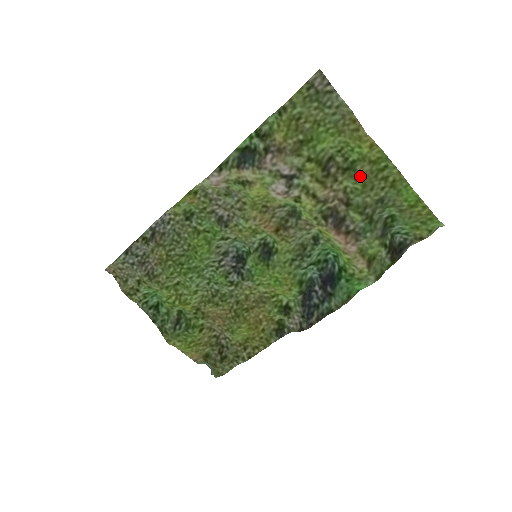
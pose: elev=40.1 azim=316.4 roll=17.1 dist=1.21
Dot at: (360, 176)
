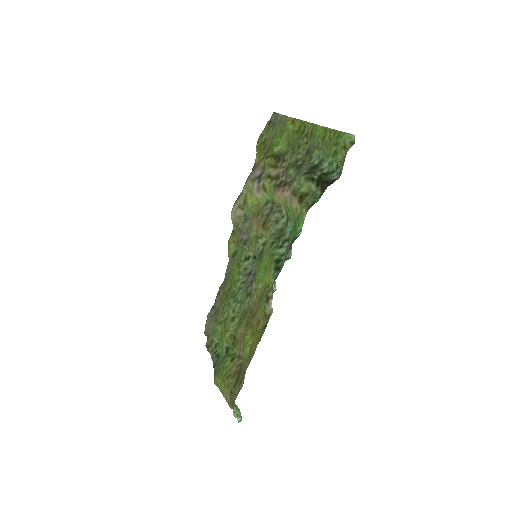
Dot at: (292, 145)
